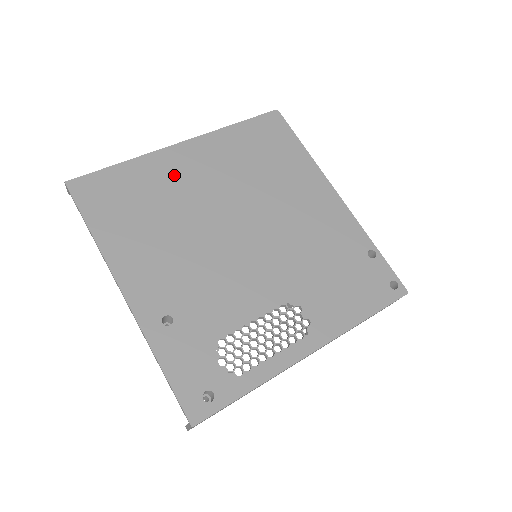
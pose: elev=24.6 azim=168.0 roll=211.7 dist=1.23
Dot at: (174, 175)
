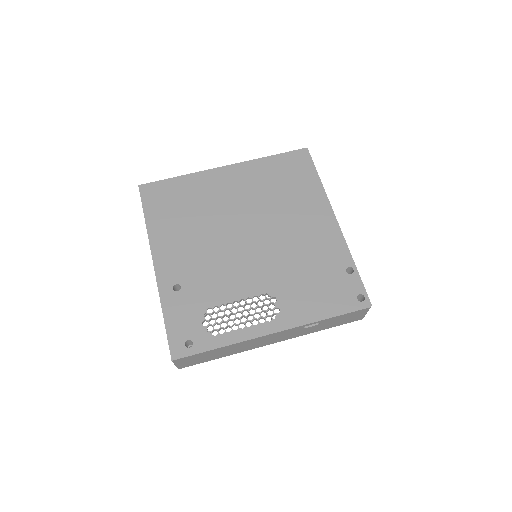
Dot at: (212, 189)
